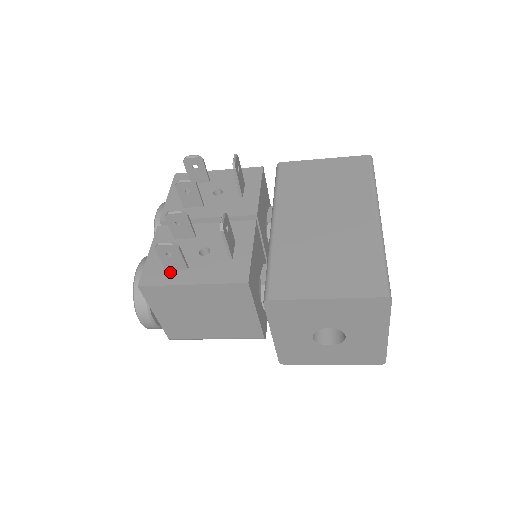
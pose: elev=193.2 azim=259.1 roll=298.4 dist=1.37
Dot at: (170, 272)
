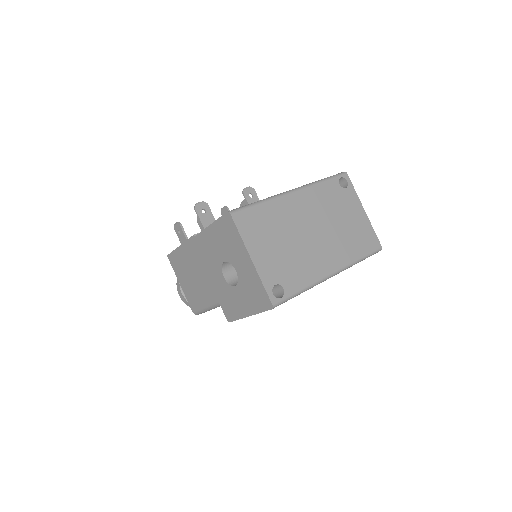
Dot at: occluded
